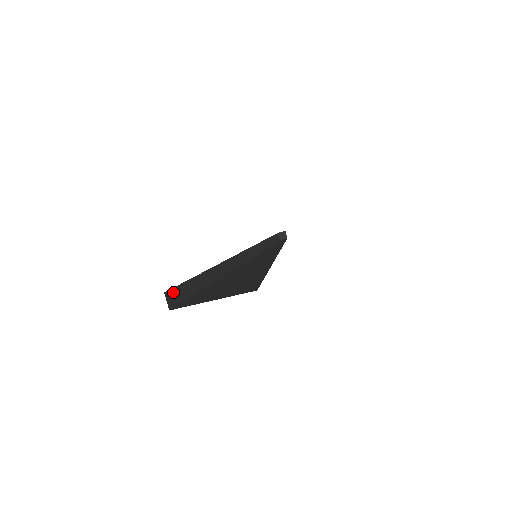
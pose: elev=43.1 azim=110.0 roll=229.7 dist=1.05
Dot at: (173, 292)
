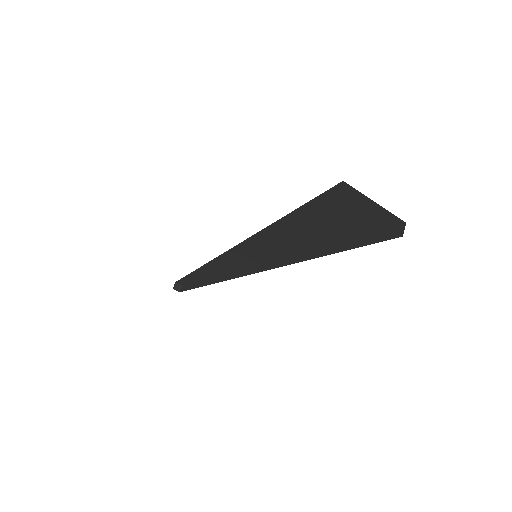
Dot at: (331, 190)
